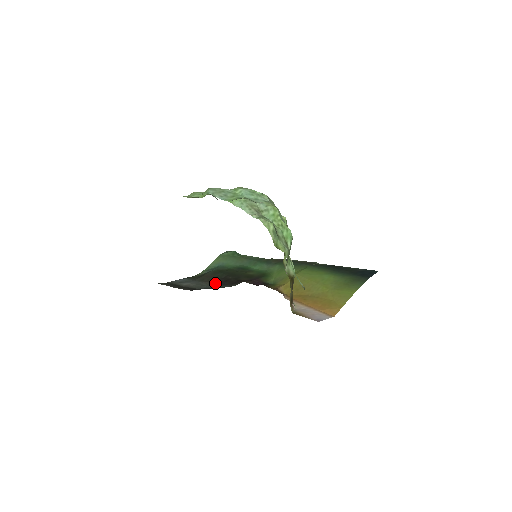
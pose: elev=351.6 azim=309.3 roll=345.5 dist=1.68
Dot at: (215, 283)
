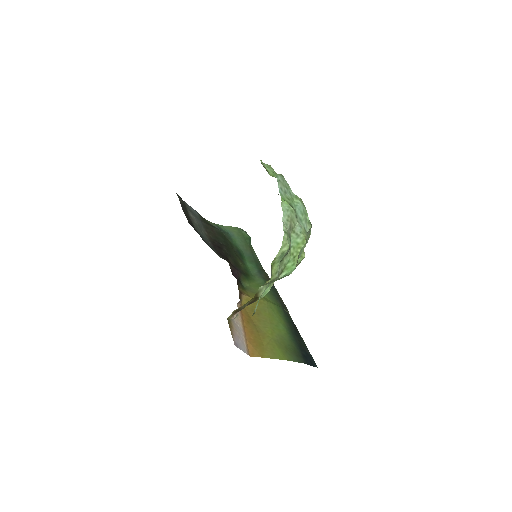
Dot at: (211, 239)
